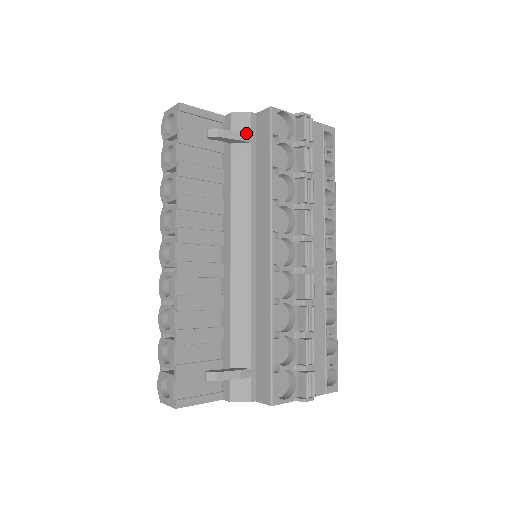
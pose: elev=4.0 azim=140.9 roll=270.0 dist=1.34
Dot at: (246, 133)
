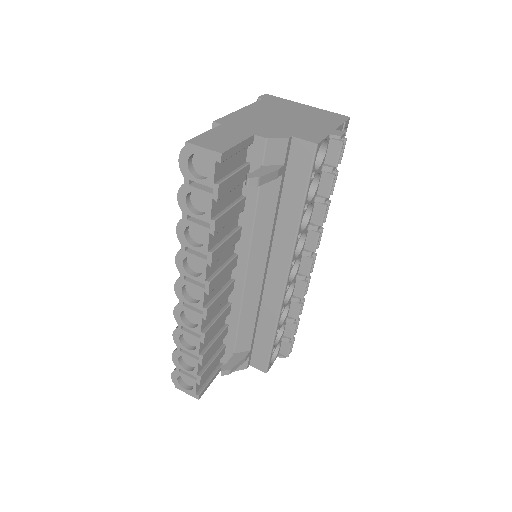
Dot at: (280, 163)
